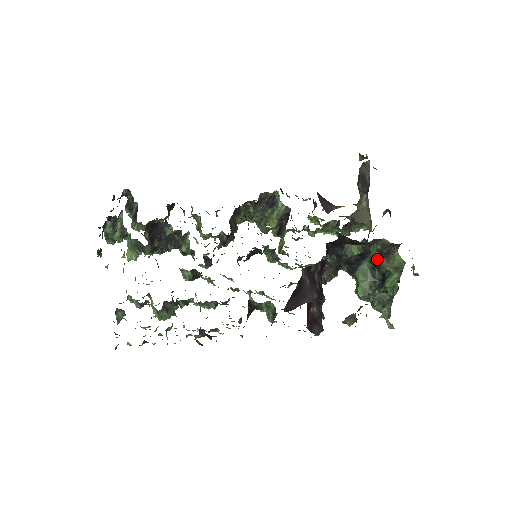
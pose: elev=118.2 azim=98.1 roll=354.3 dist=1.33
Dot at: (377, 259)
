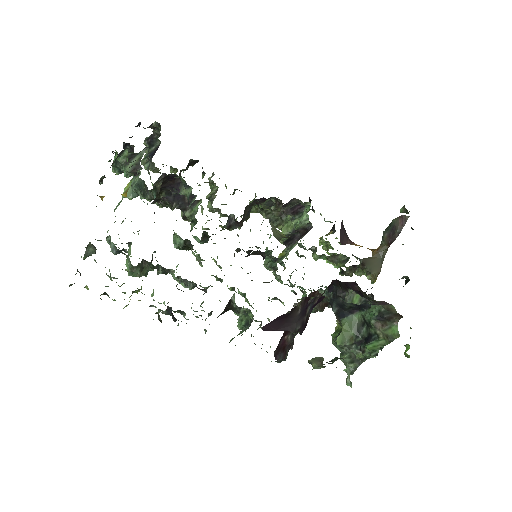
Dot at: (374, 319)
